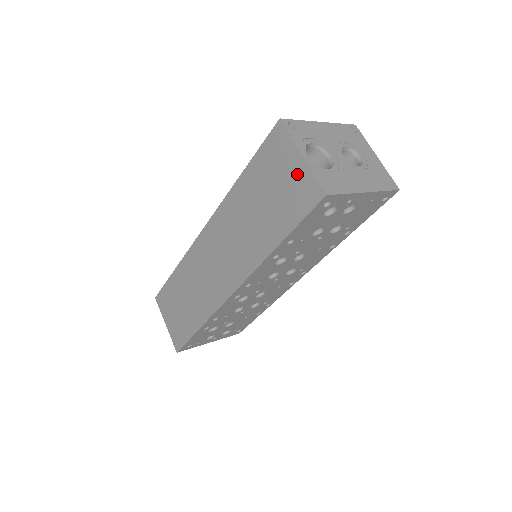
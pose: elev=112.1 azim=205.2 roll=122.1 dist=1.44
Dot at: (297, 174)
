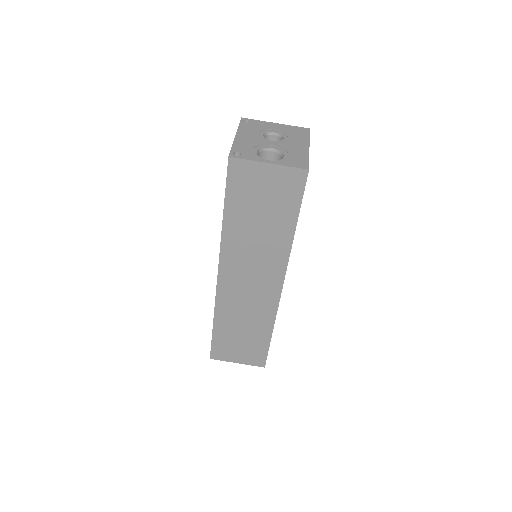
Dot at: (274, 177)
